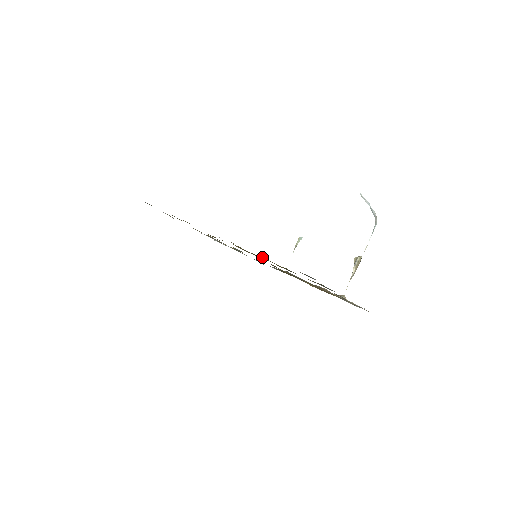
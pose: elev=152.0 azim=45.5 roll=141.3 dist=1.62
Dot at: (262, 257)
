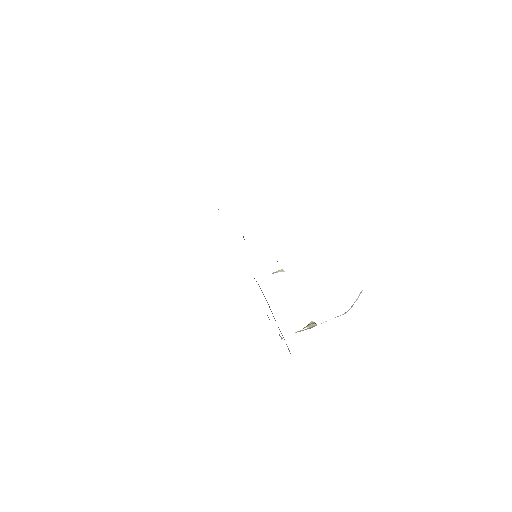
Dot at: occluded
